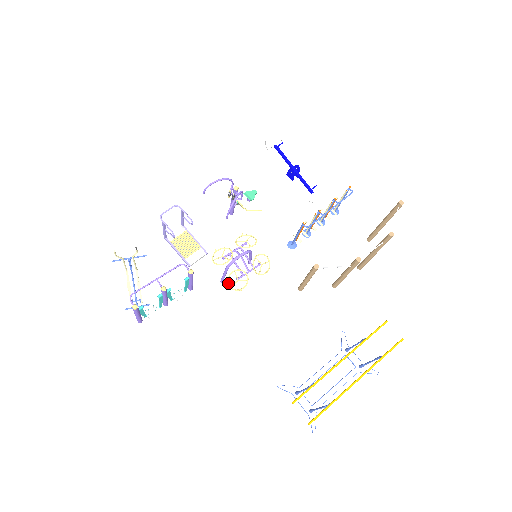
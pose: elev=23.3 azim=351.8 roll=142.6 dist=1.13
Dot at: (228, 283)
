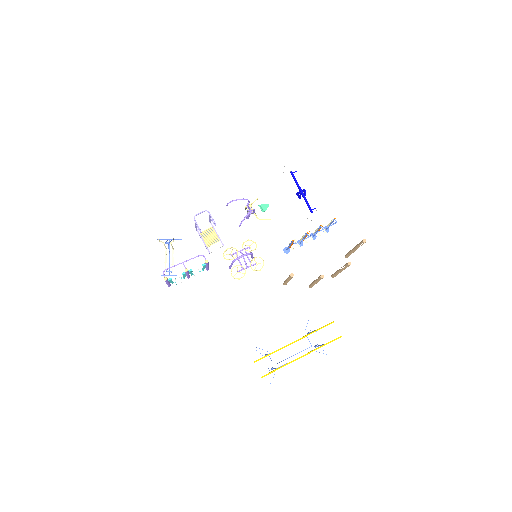
Dot at: (231, 273)
